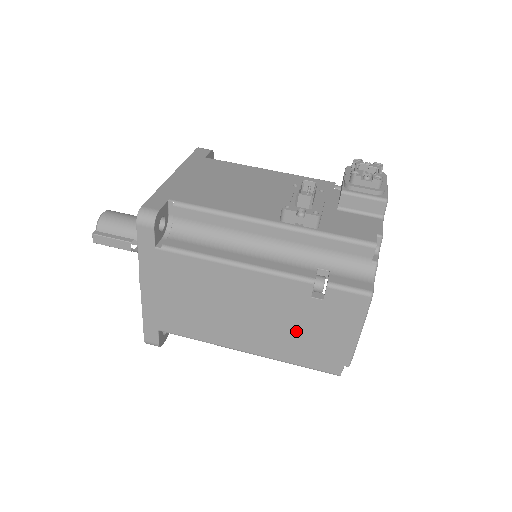
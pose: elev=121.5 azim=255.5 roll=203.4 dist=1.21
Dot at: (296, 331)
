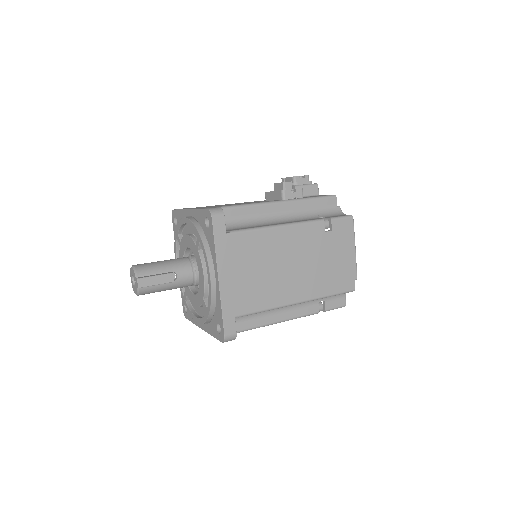
Dot at: (324, 264)
